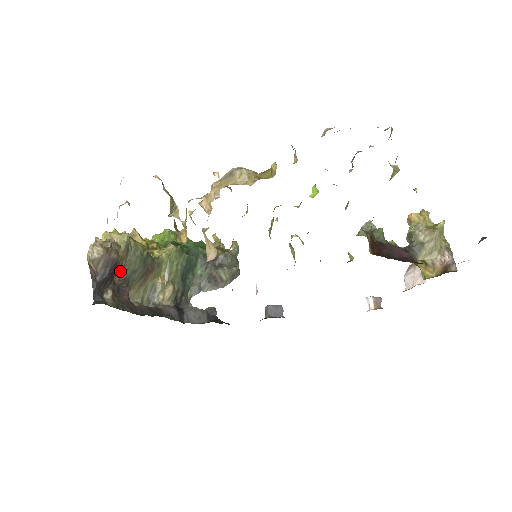
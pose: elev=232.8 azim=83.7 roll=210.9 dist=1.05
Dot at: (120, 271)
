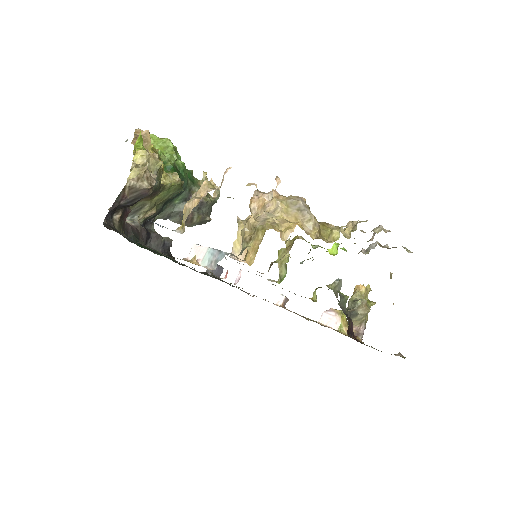
Dot at: occluded
